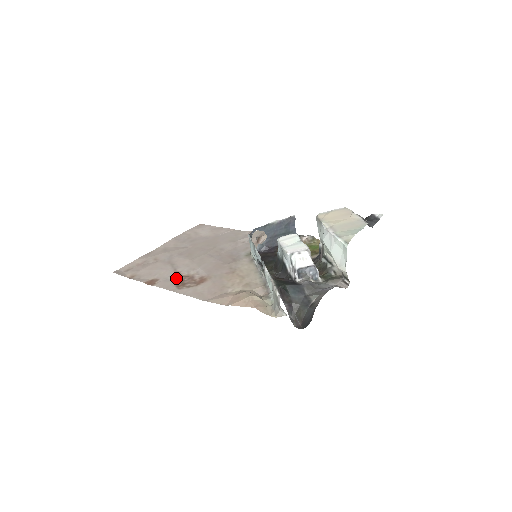
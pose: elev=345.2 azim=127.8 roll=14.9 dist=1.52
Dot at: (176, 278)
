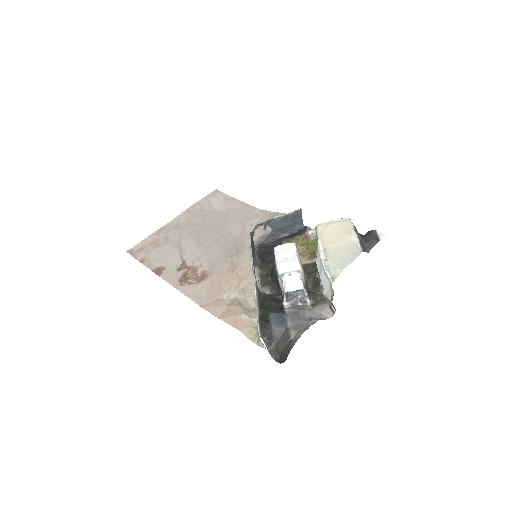
Dot at: (181, 269)
